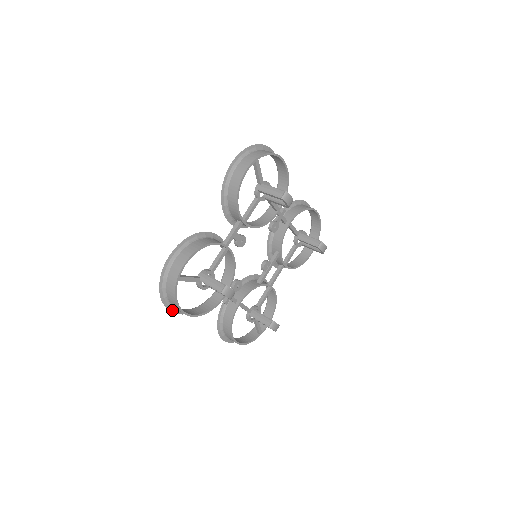
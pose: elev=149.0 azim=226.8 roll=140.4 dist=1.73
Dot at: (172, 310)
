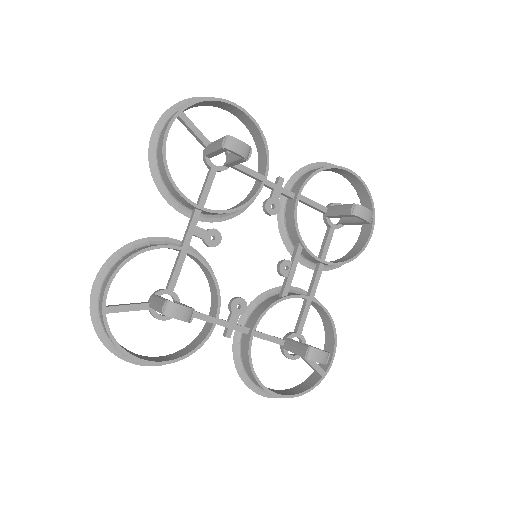
Dot at: (136, 361)
